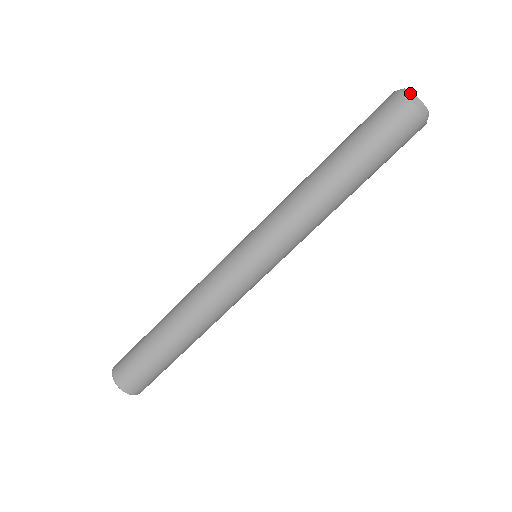
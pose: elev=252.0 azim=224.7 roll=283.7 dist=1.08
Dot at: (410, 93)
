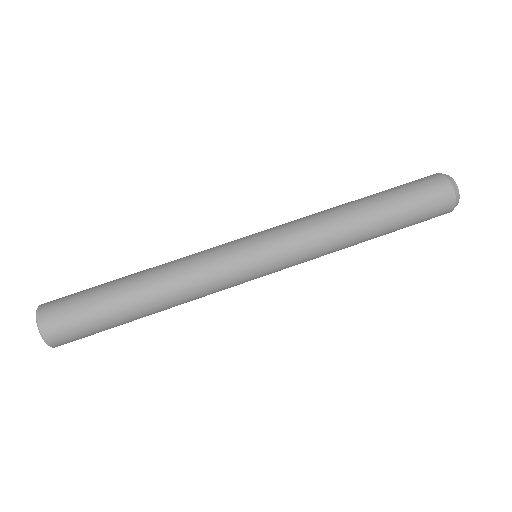
Dot at: occluded
